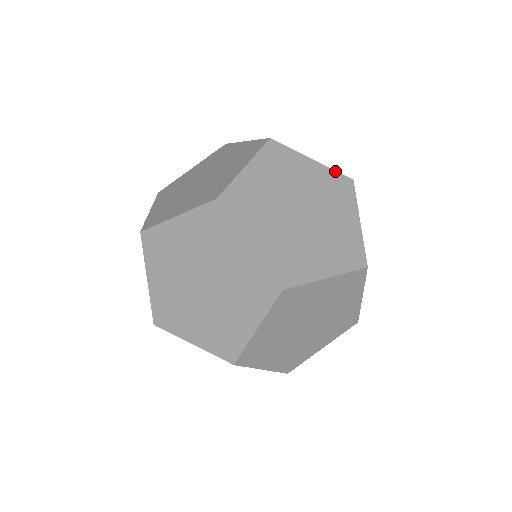
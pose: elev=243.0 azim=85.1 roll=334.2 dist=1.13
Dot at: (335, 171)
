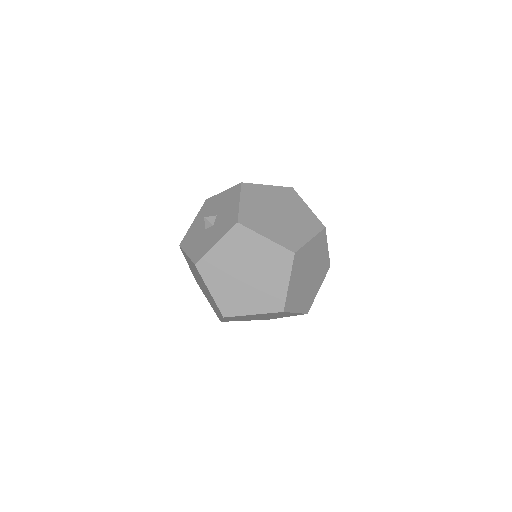
Dot at: (329, 258)
